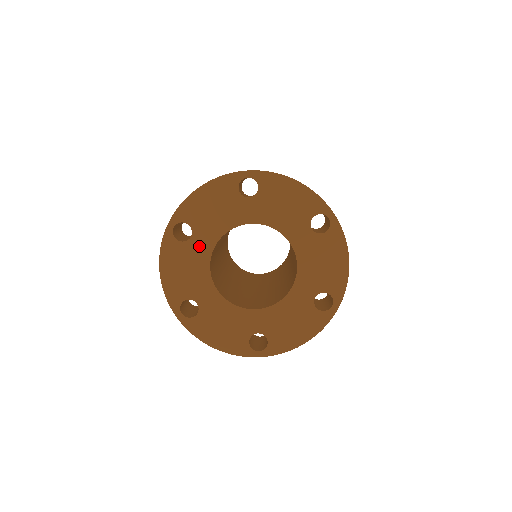
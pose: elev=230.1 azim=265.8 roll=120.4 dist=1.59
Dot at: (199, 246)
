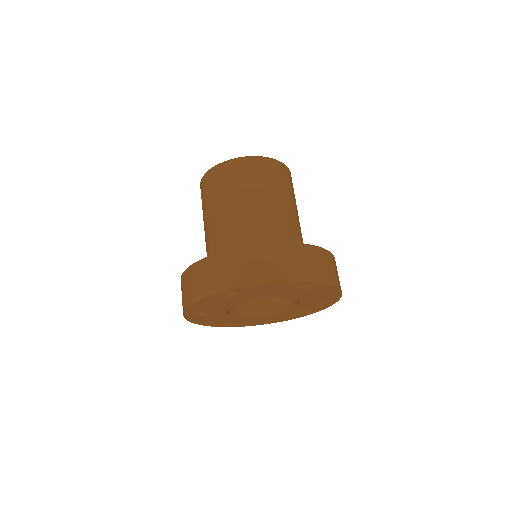
Dot at: (236, 300)
